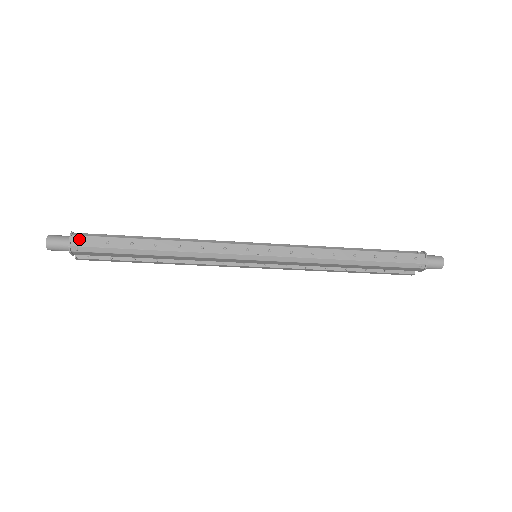
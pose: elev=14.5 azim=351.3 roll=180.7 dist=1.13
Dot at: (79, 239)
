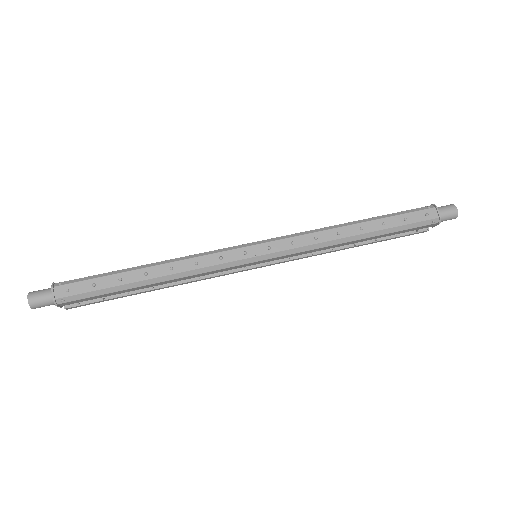
Dot at: (62, 289)
